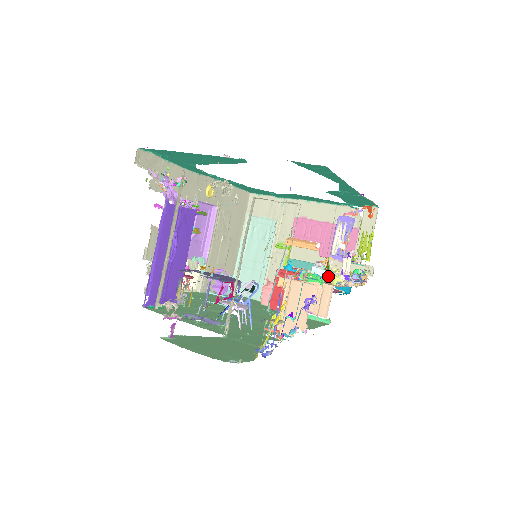
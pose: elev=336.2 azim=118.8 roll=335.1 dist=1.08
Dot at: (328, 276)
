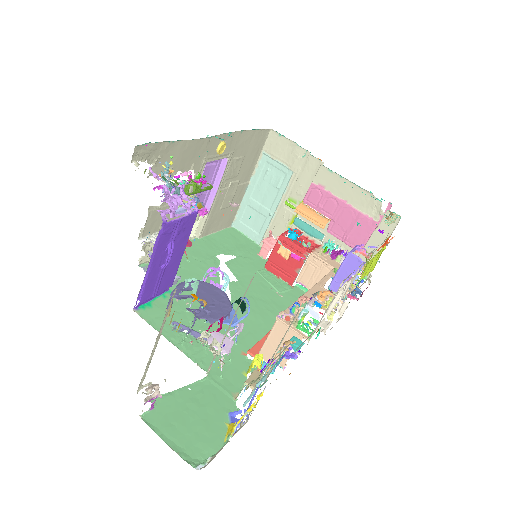
Dot at: (331, 253)
